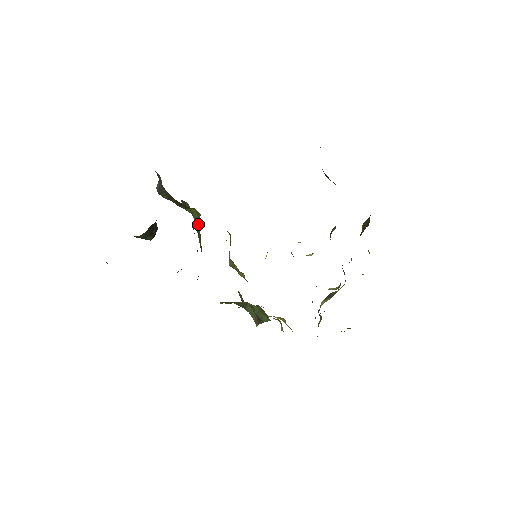
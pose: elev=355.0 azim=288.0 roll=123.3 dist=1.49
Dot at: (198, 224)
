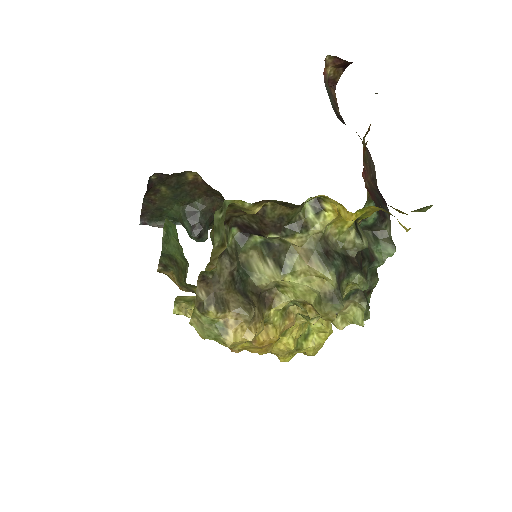
Dot at: occluded
